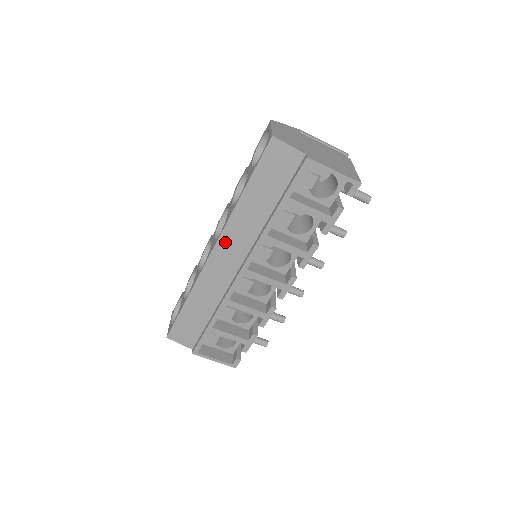
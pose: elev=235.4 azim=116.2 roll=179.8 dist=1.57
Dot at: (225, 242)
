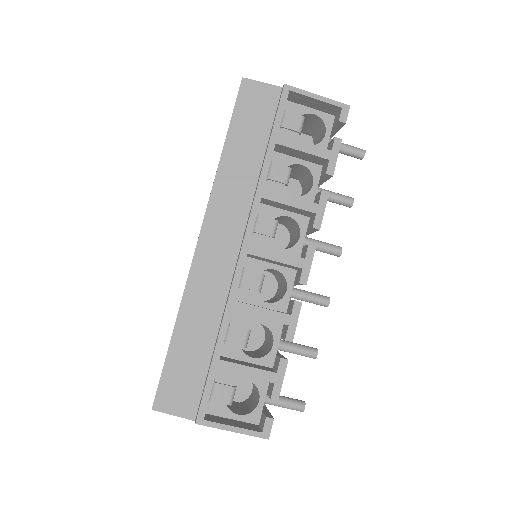
Dot at: (214, 217)
